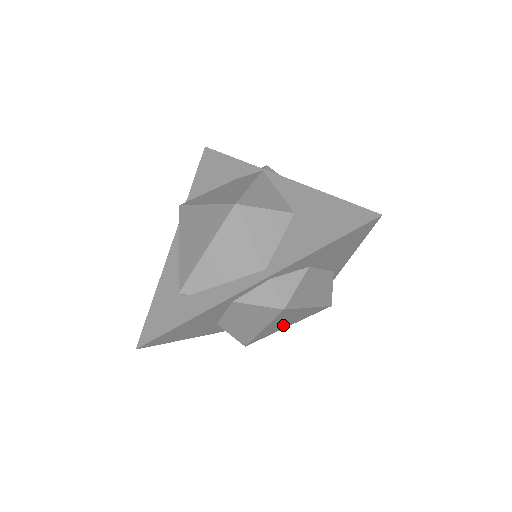
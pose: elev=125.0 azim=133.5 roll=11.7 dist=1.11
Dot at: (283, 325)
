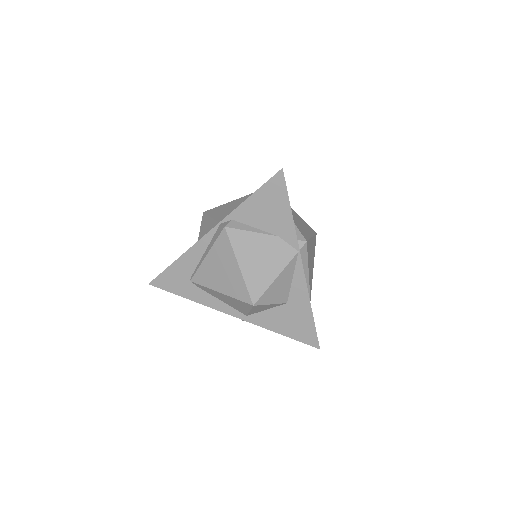
Dot at: occluded
